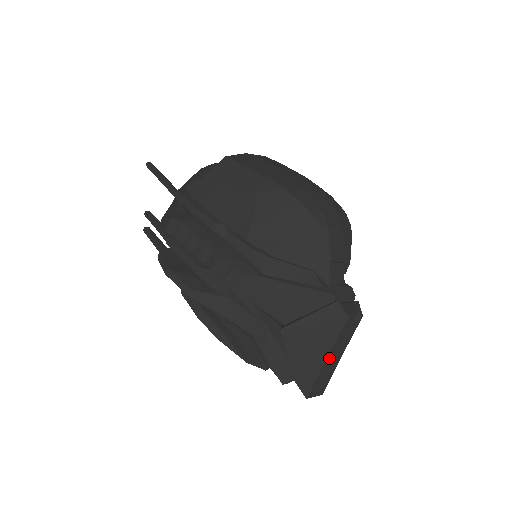
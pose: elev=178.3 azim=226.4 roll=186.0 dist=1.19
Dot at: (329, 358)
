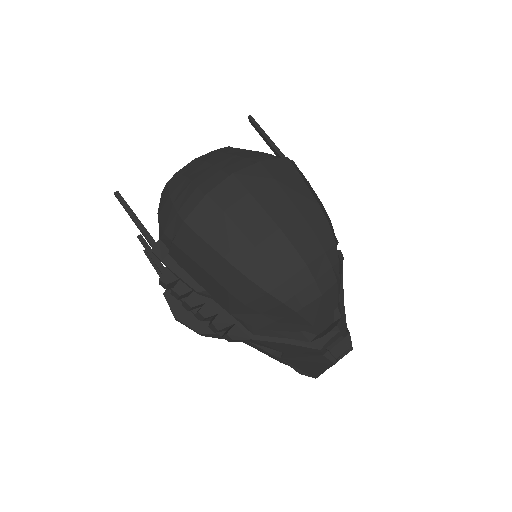
Dot at: occluded
